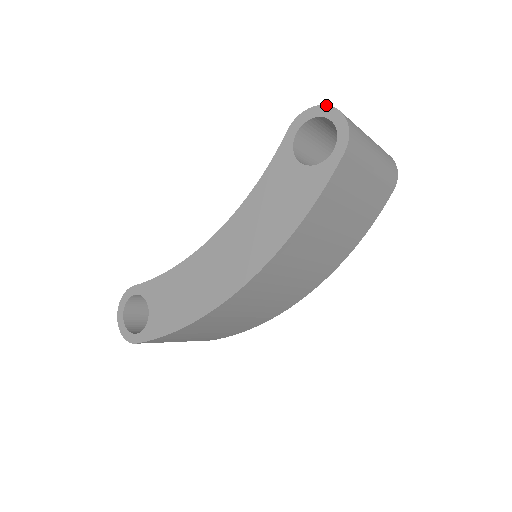
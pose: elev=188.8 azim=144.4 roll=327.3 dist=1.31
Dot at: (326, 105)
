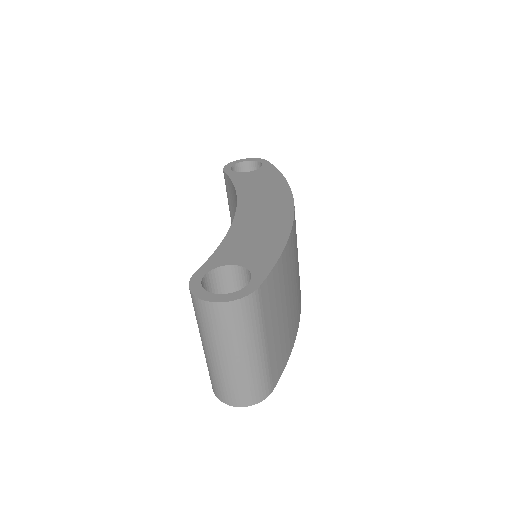
Dot at: (235, 161)
